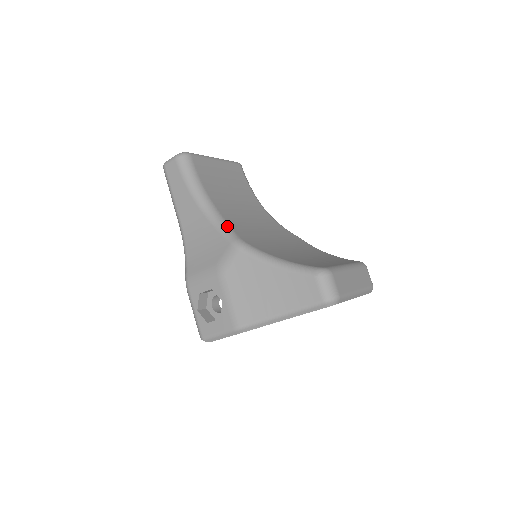
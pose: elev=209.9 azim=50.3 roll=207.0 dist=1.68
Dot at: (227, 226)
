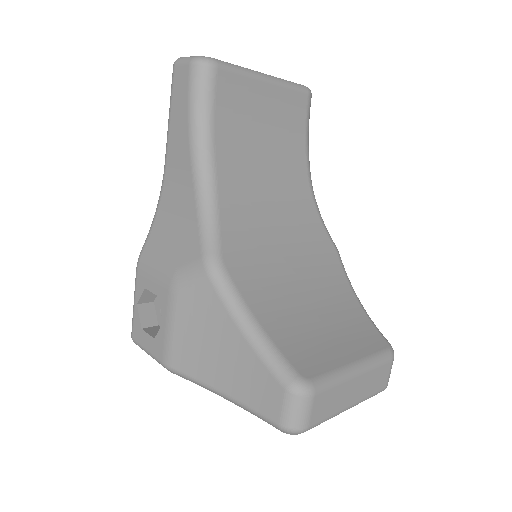
Dot at: (214, 221)
